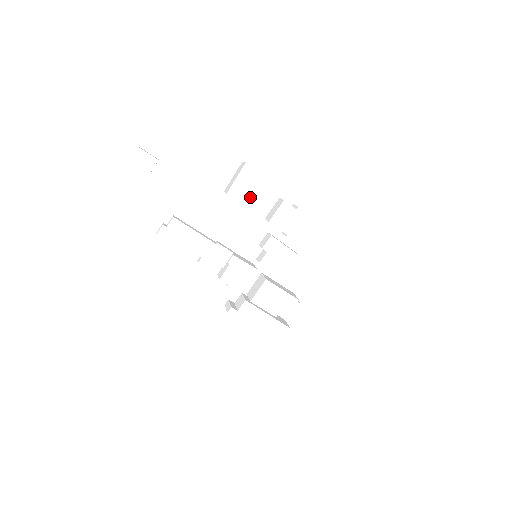
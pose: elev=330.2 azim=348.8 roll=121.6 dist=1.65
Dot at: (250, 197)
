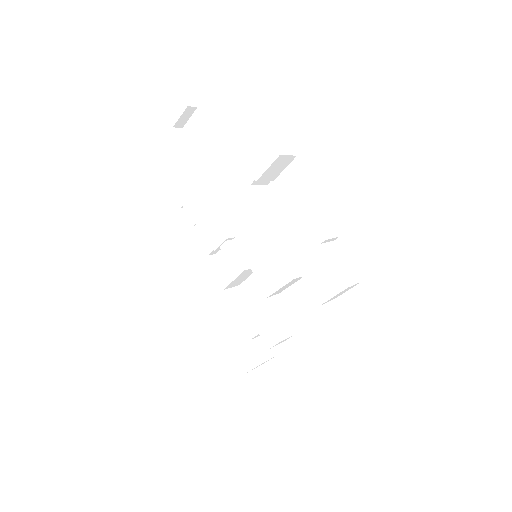
Dot at: (258, 178)
